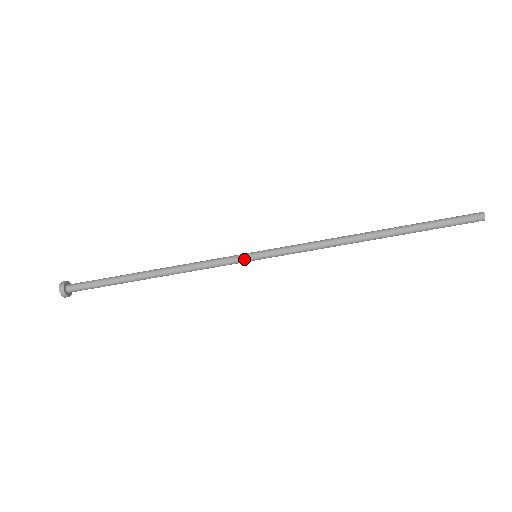
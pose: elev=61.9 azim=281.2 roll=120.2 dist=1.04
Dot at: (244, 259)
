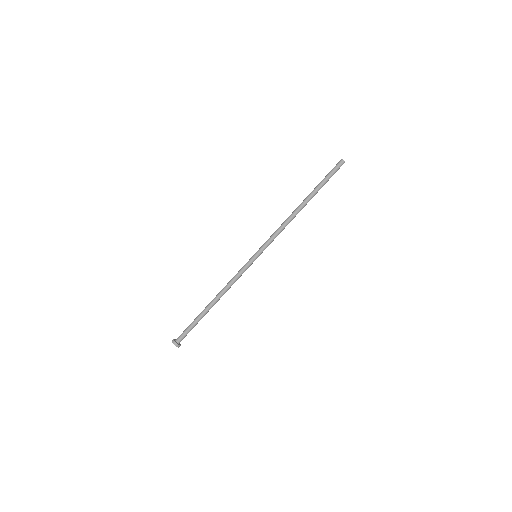
Dot at: (250, 260)
